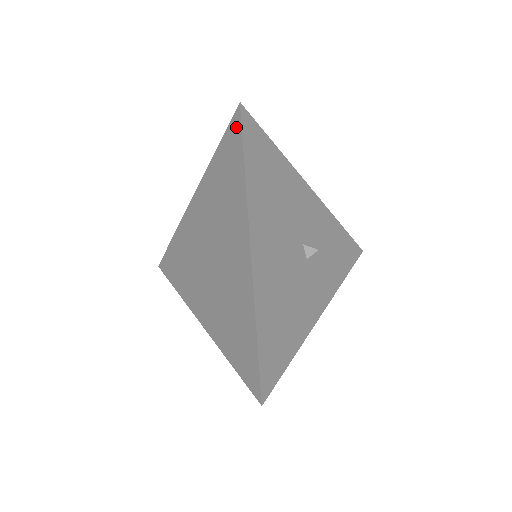
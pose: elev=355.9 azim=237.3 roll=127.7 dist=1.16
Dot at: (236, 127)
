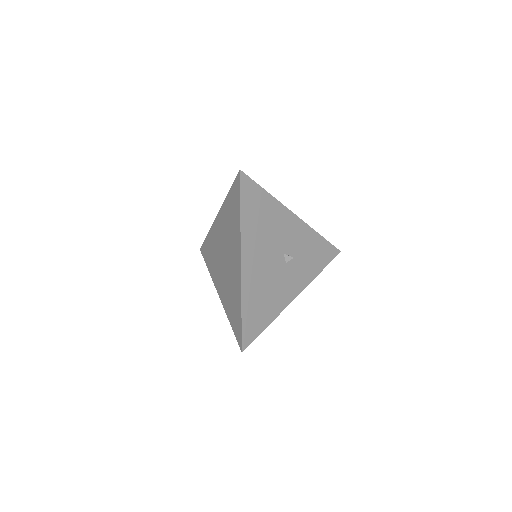
Dot at: (238, 184)
